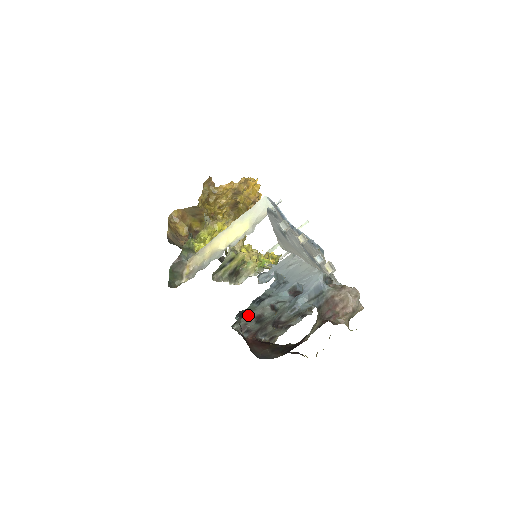
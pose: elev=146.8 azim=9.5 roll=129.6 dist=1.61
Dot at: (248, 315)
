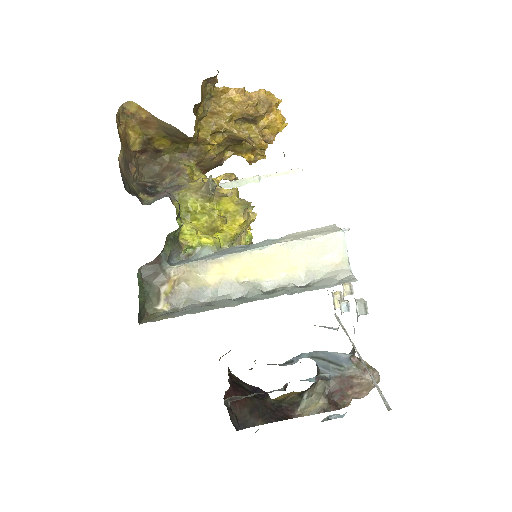
Dot at: (253, 394)
